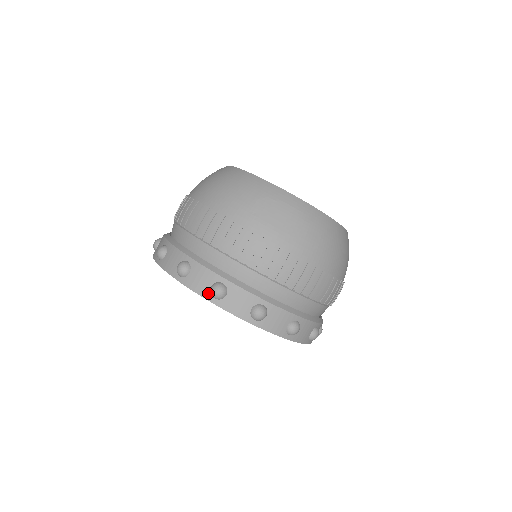
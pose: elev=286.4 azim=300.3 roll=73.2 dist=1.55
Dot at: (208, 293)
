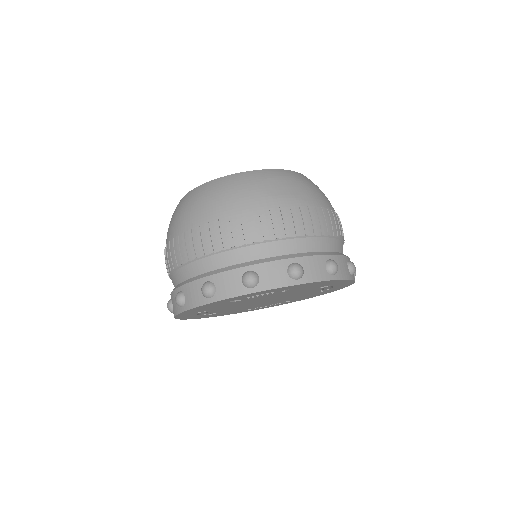
Dot at: (289, 280)
